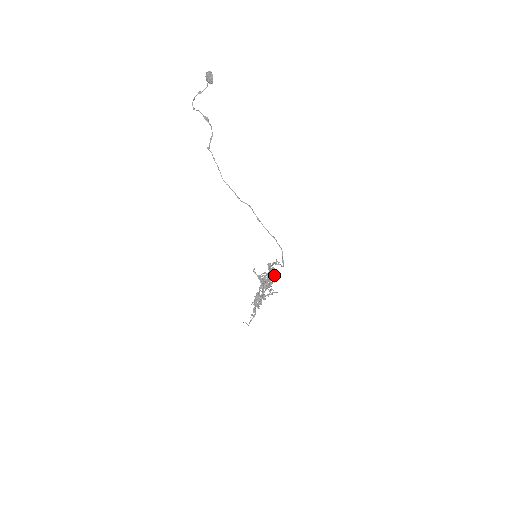
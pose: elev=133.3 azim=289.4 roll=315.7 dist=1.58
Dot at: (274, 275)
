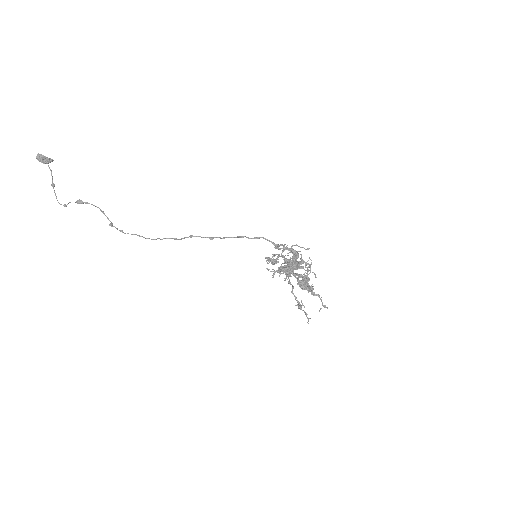
Dot at: (291, 251)
